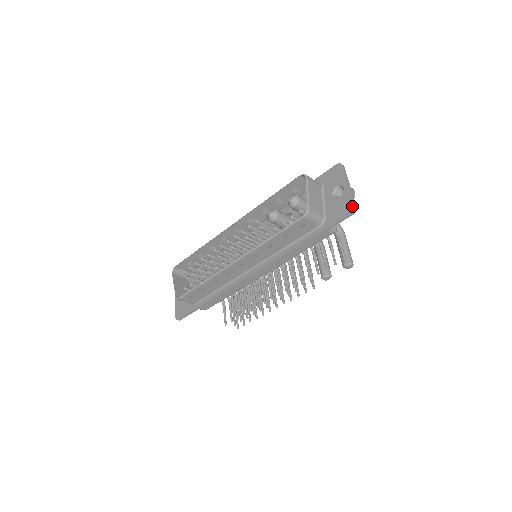
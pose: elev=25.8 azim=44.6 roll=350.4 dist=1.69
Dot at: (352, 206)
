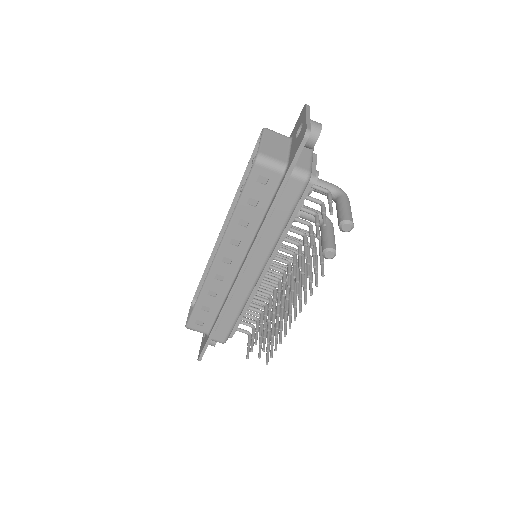
Dot at: (305, 130)
